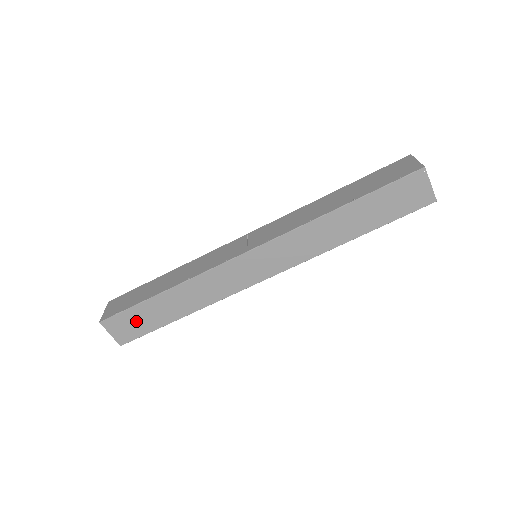
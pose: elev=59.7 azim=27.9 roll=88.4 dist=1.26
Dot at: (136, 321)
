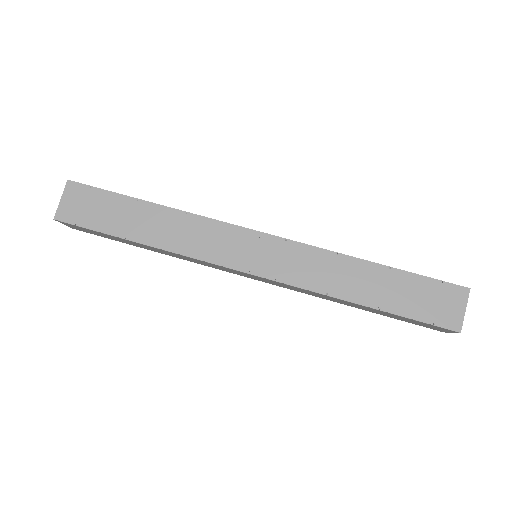
Dot at: (98, 234)
